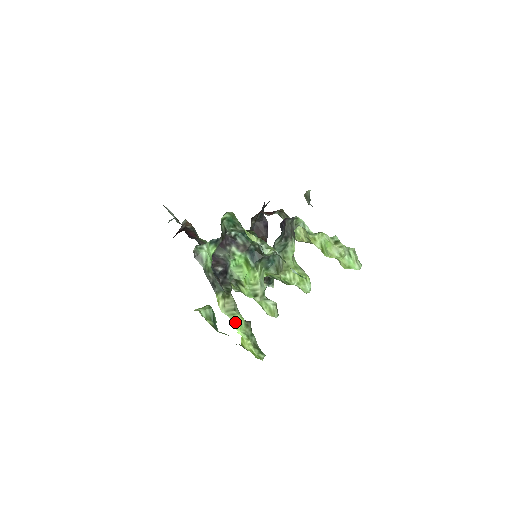
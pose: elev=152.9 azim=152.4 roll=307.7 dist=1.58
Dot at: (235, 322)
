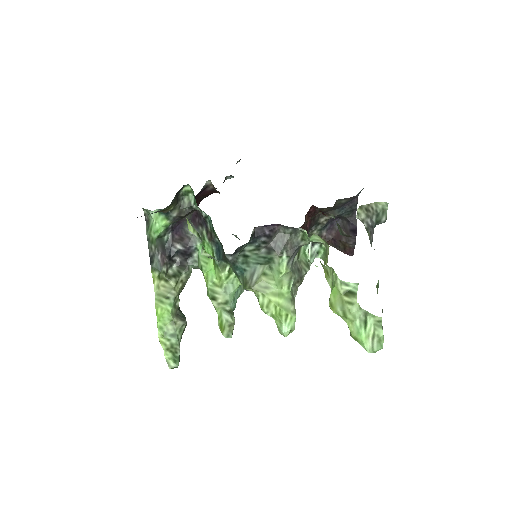
Dot at: (159, 310)
